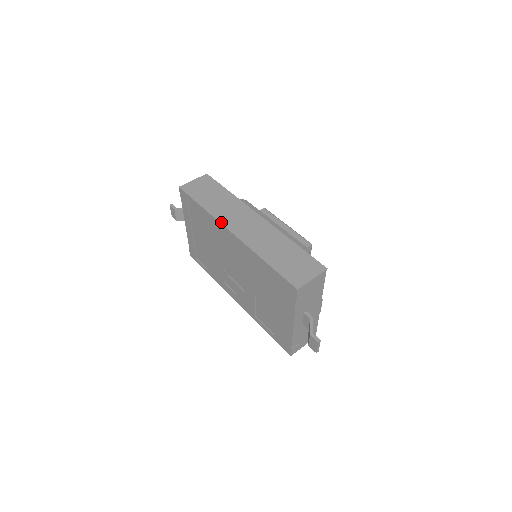
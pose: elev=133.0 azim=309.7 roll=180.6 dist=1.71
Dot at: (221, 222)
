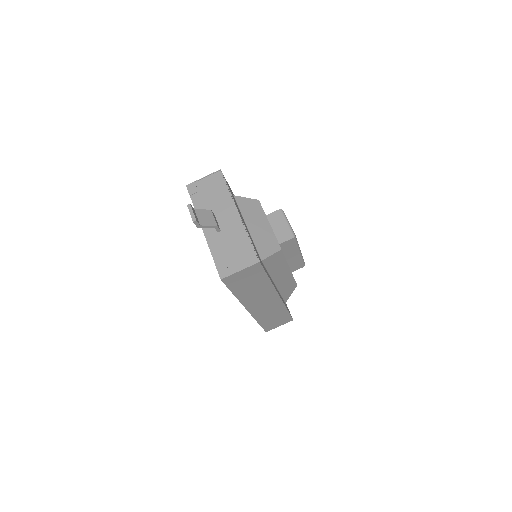
Dot at: (244, 305)
